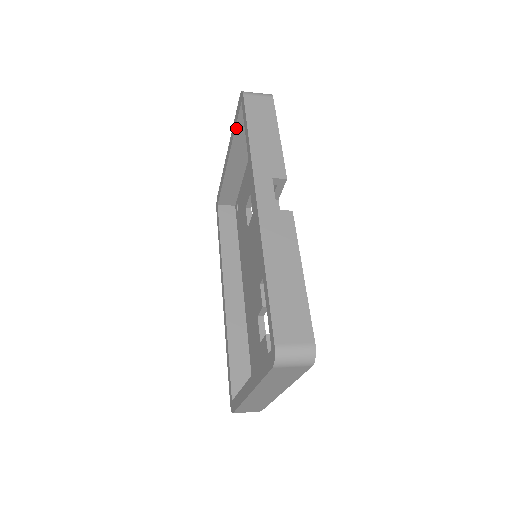
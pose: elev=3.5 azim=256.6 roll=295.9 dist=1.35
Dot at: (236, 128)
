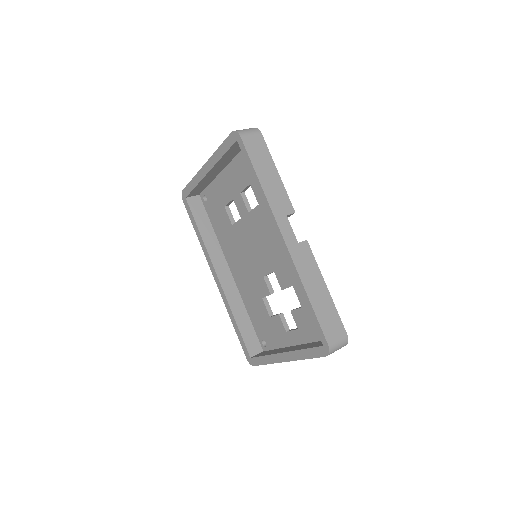
Dot at: (224, 154)
